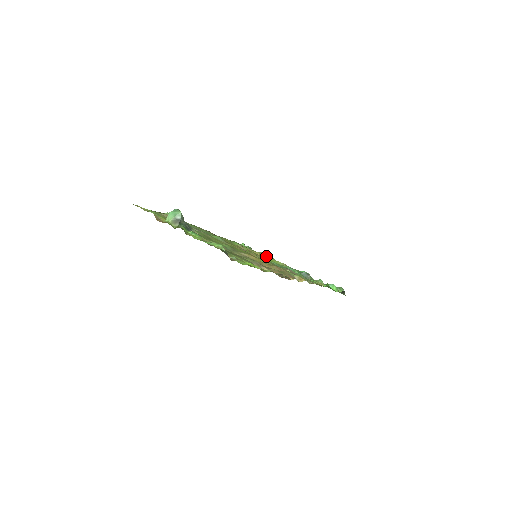
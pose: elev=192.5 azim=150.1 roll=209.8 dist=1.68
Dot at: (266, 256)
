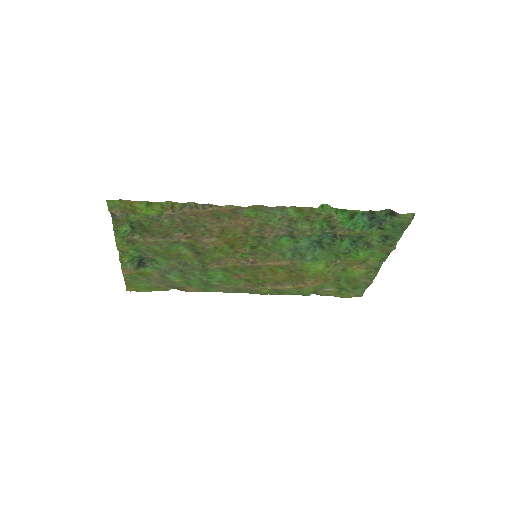
Dot at: (330, 279)
